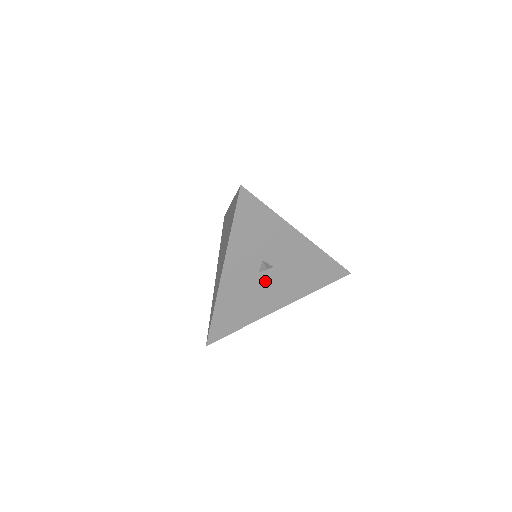
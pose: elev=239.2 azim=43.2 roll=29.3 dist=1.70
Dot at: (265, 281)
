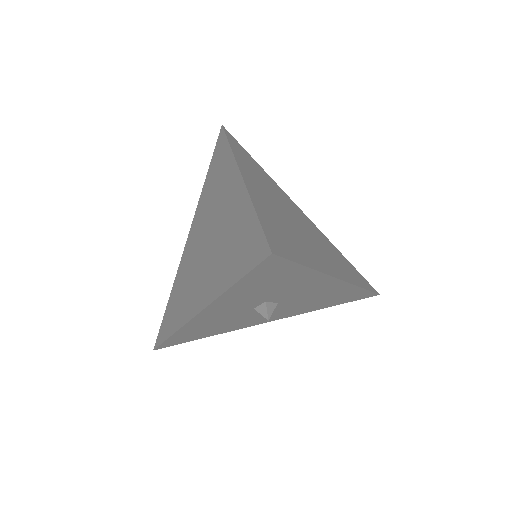
Dot at: occluded
